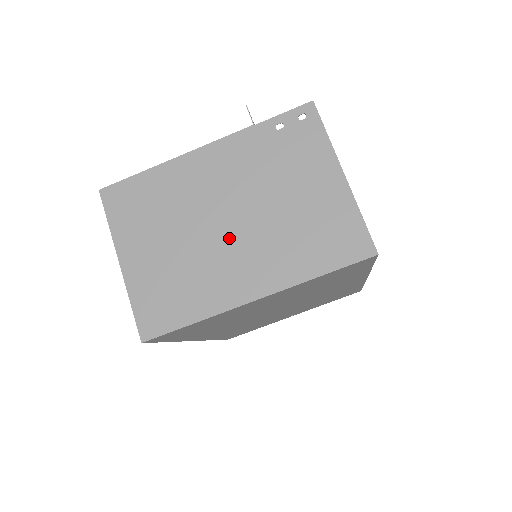
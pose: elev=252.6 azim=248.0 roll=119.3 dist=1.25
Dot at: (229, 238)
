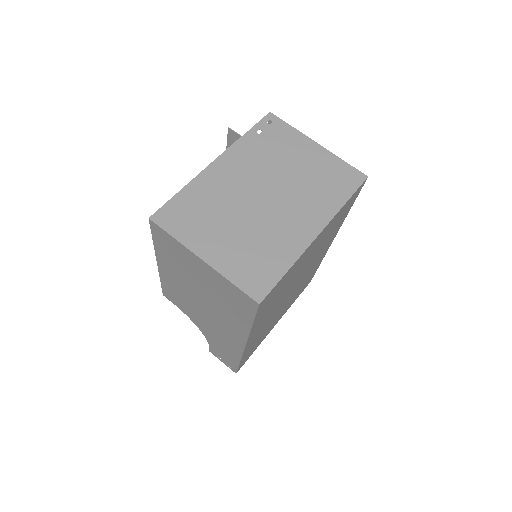
Dot at: (274, 206)
